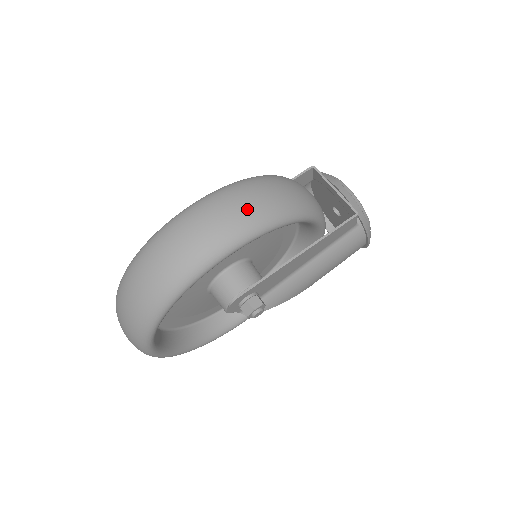
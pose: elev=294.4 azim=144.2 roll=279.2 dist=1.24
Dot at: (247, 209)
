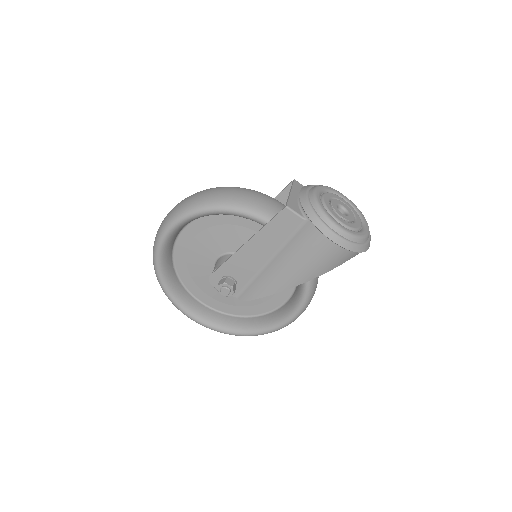
Dot at: (180, 205)
